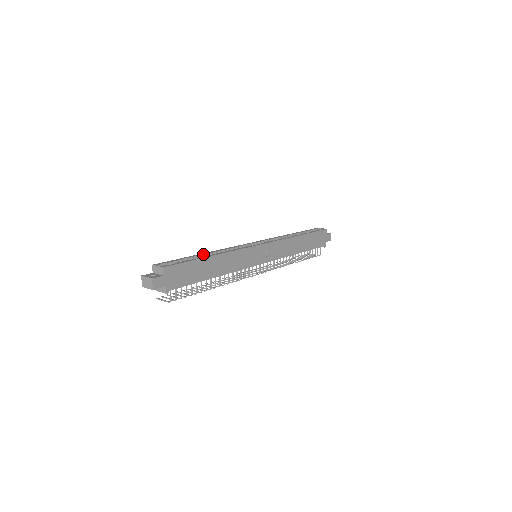
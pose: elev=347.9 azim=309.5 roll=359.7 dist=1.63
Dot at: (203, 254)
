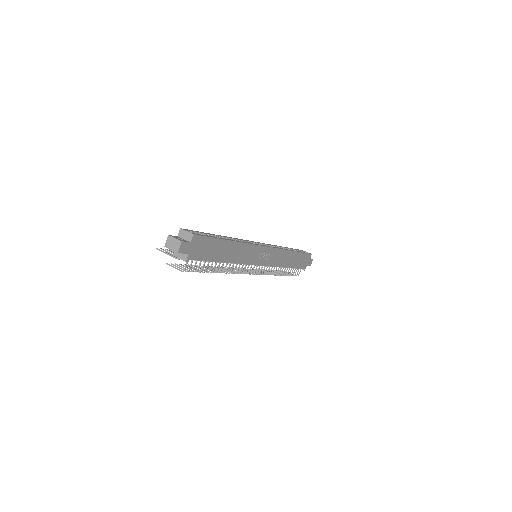
Dot at: (221, 236)
